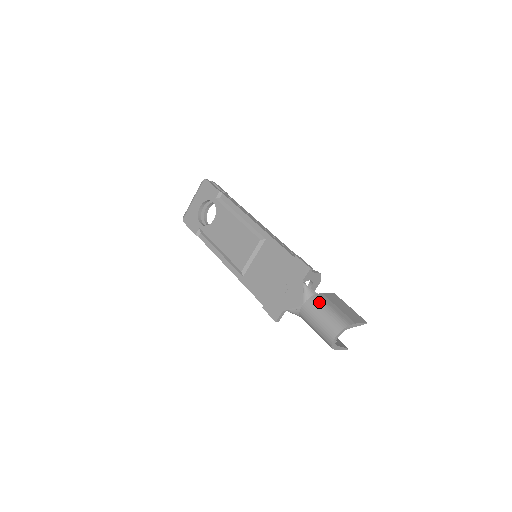
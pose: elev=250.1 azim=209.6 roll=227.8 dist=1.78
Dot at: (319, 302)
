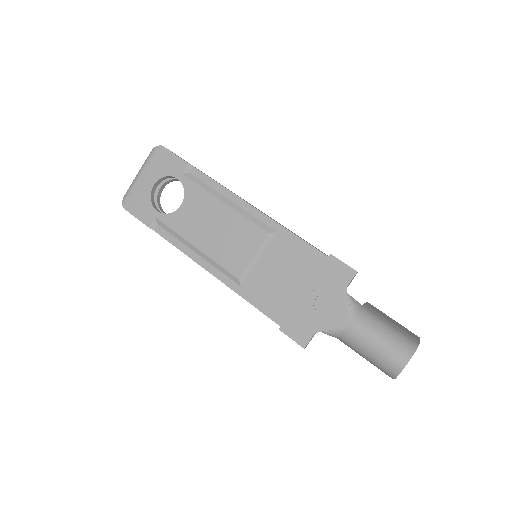
Dot at: (371, 317)
